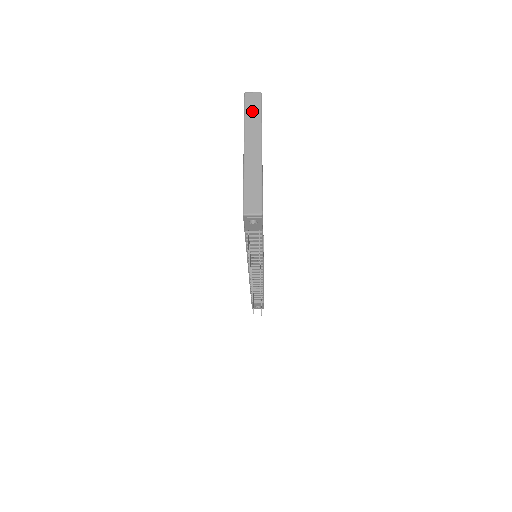
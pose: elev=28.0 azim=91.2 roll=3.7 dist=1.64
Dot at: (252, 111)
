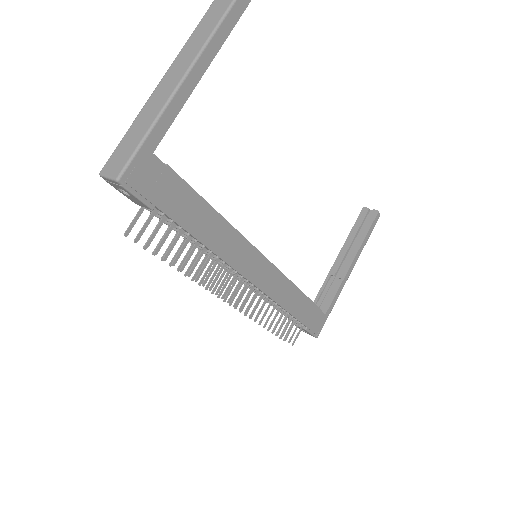
Dot at: (222, 0)
